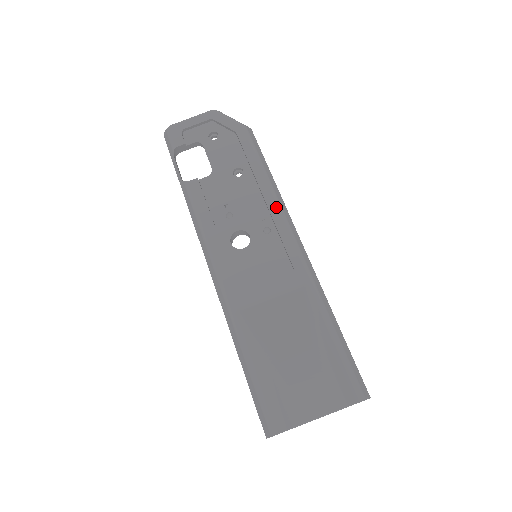
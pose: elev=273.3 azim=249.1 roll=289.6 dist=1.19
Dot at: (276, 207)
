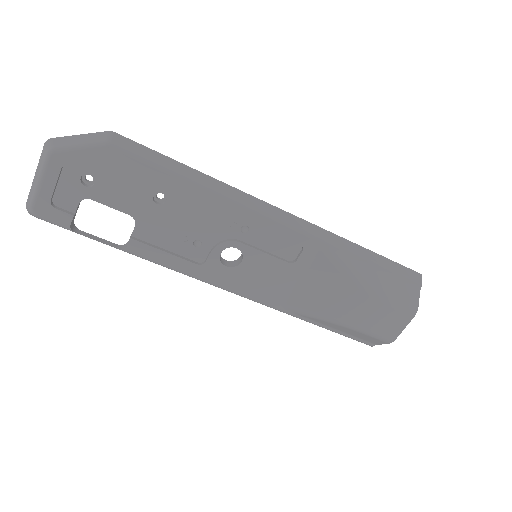
Dot at: (234, 206)
